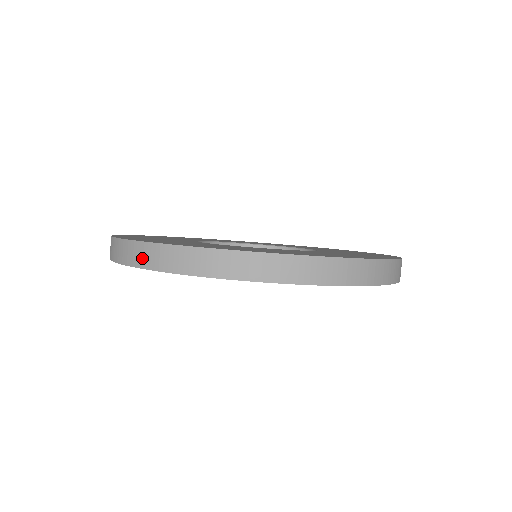
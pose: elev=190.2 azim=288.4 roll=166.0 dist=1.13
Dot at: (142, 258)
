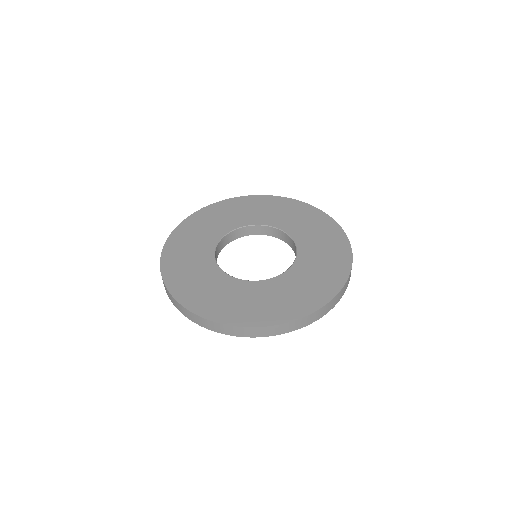
Dot at: (164, 286)
